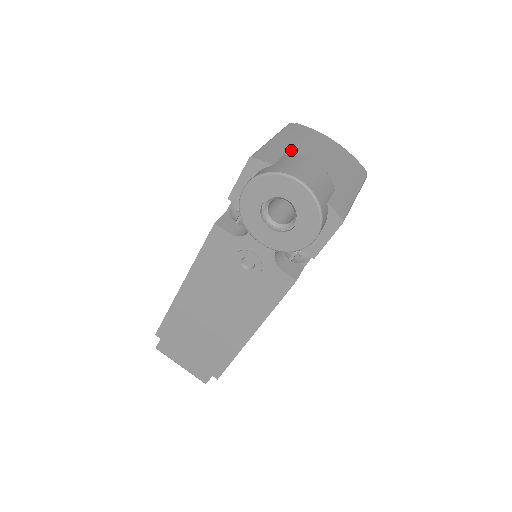
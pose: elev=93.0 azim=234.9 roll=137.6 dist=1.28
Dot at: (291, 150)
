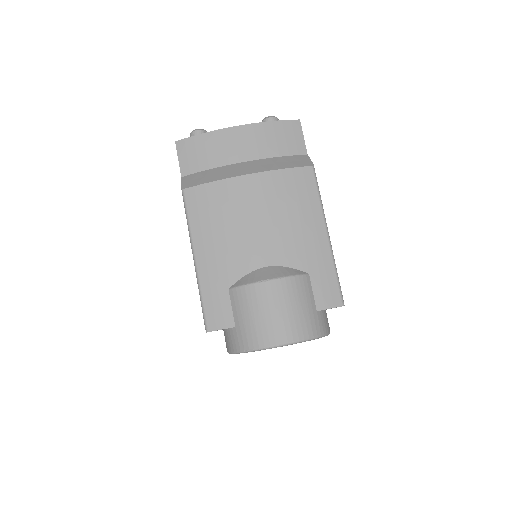
Dot at: (227, 266)
